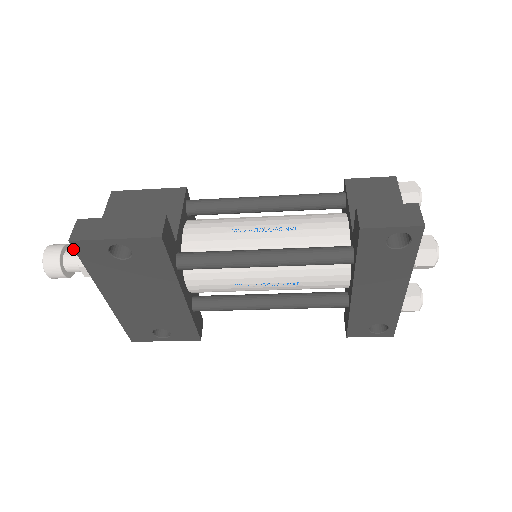
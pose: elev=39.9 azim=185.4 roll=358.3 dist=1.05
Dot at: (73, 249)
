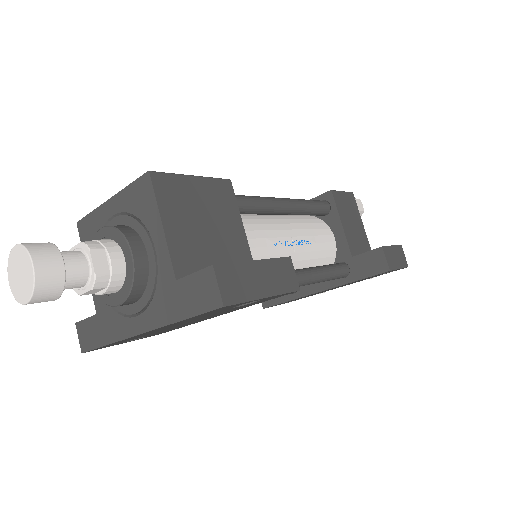
Dot at: (65, 254)
